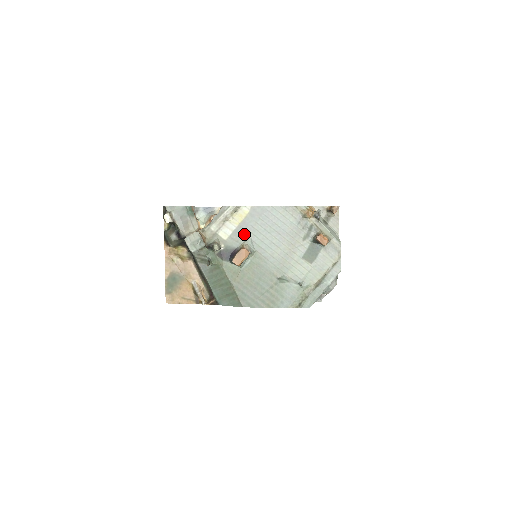
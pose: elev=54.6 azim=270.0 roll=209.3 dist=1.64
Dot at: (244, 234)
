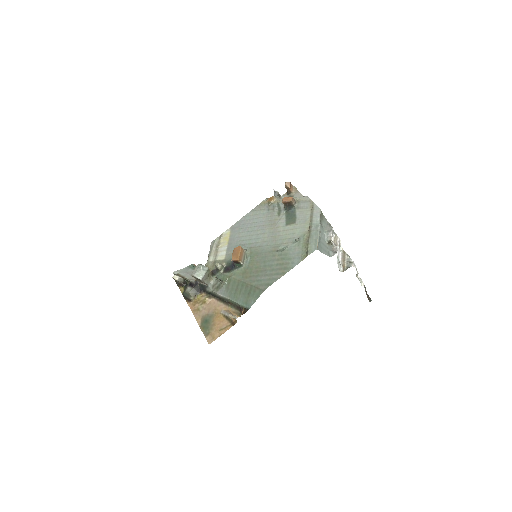
Dot at: (235, 246)
